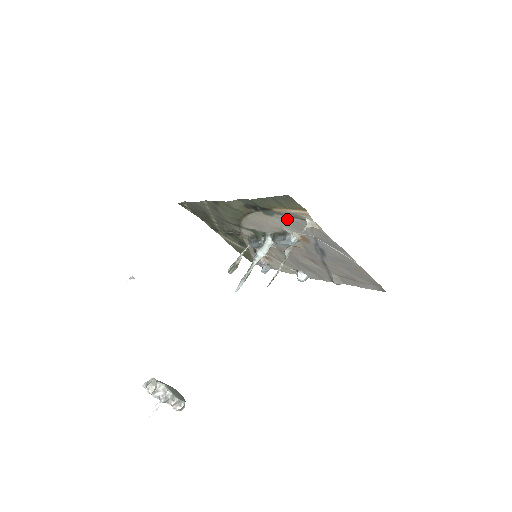
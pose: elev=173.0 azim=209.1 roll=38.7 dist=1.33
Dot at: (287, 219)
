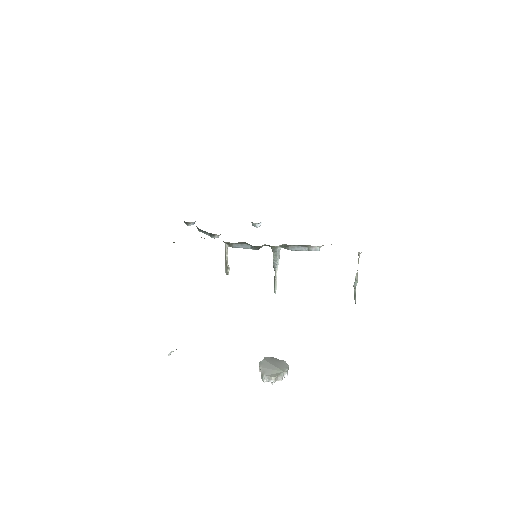
Dot at: occluded
